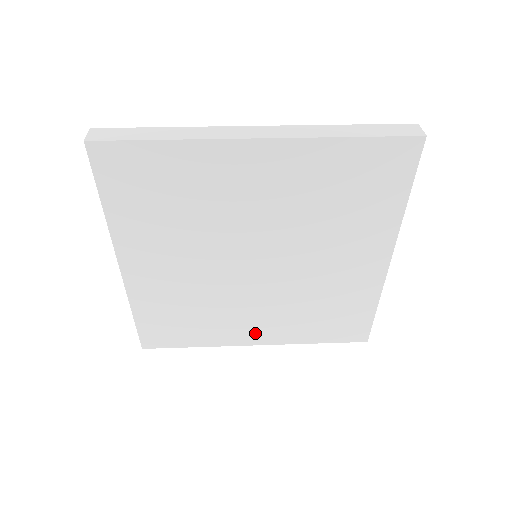
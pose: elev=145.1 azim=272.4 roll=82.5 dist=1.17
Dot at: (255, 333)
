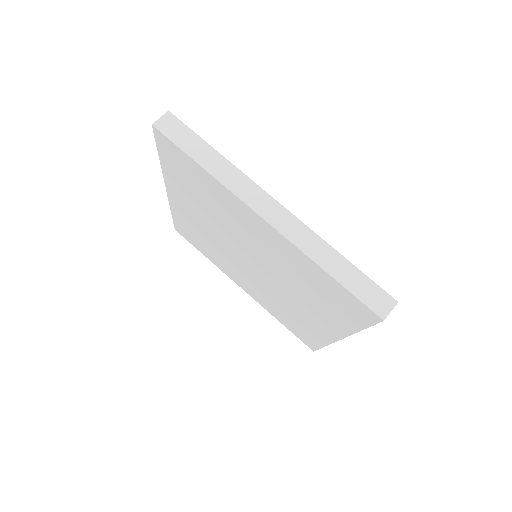
Dot at: (243, 285)
